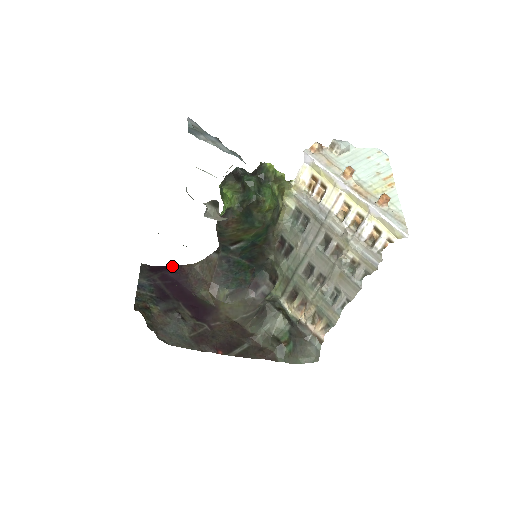
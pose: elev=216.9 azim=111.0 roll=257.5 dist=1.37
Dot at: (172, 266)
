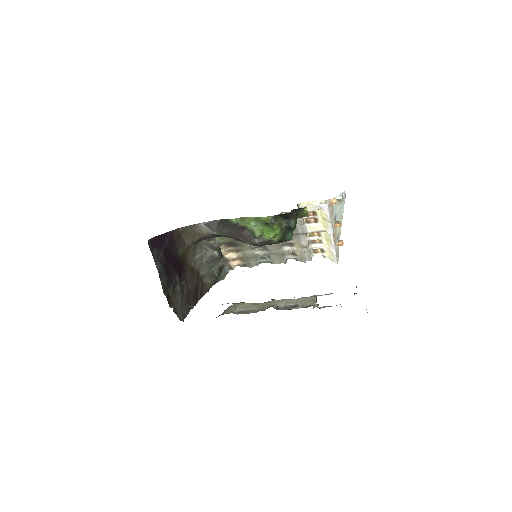
Dot at: (166, 234)
